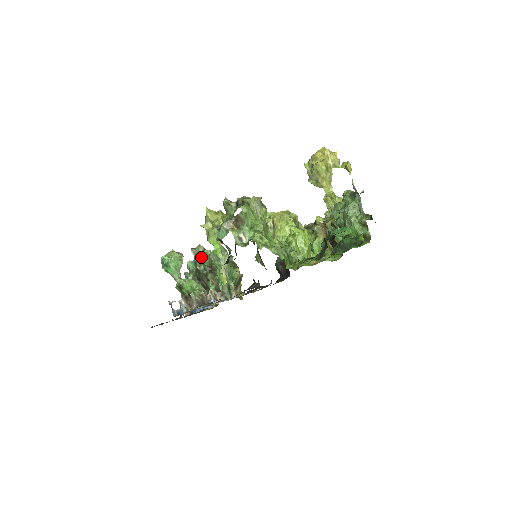
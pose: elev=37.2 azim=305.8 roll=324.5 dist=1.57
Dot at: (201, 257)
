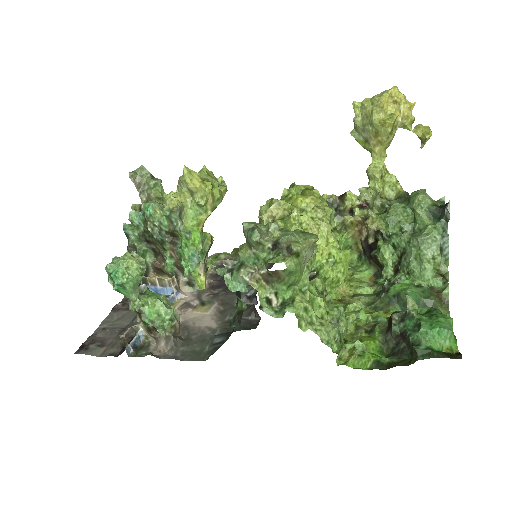
Dot at: (156, 215)
